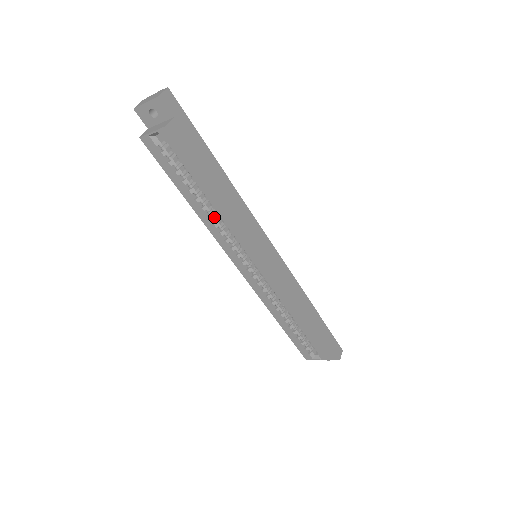
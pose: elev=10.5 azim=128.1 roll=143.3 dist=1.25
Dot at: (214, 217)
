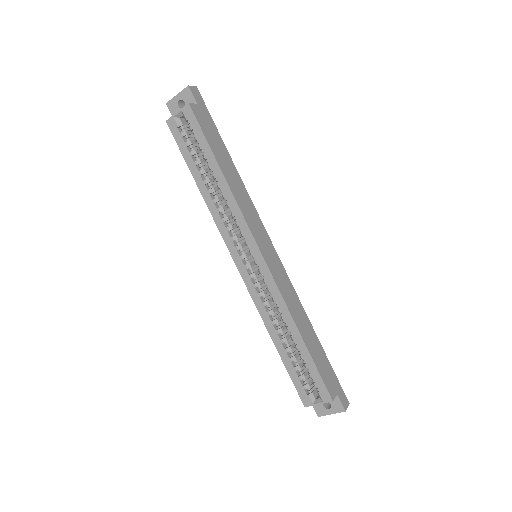
Dot at: (219, 202)
